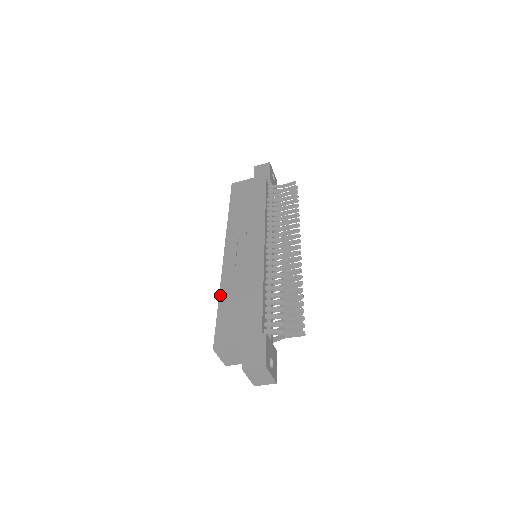
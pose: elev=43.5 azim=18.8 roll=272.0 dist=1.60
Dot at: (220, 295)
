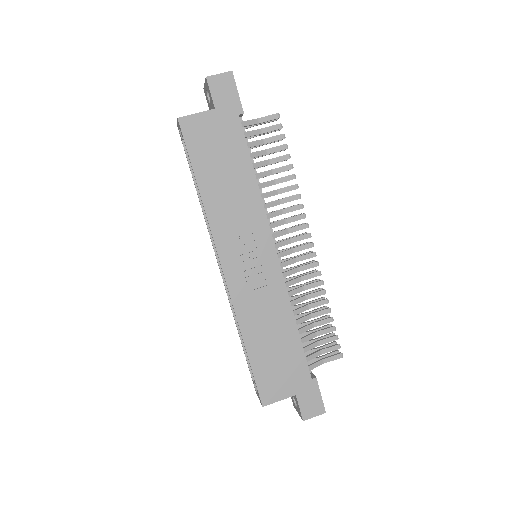
Dot at: (244, 338)
